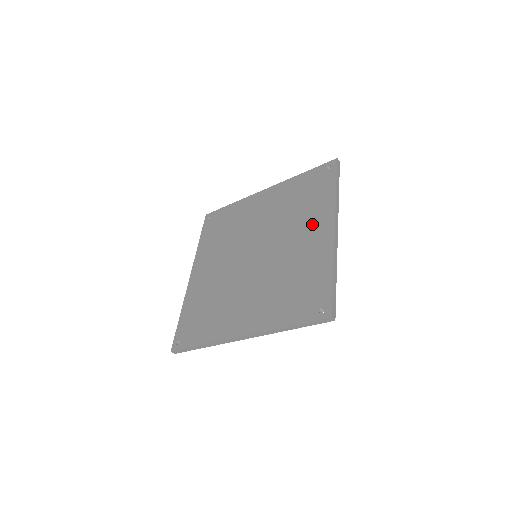
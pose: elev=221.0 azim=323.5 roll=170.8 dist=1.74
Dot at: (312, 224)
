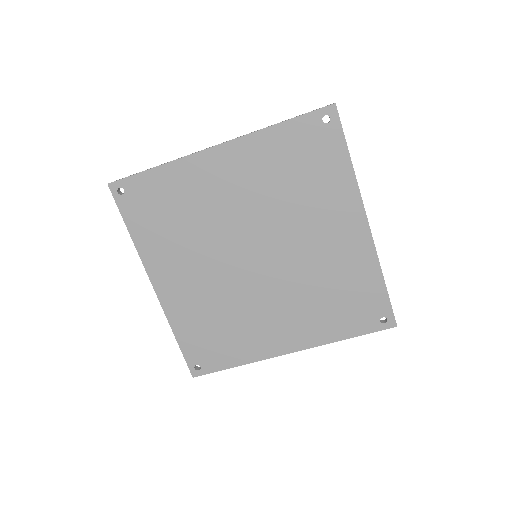
Dot at: (333, 217)
